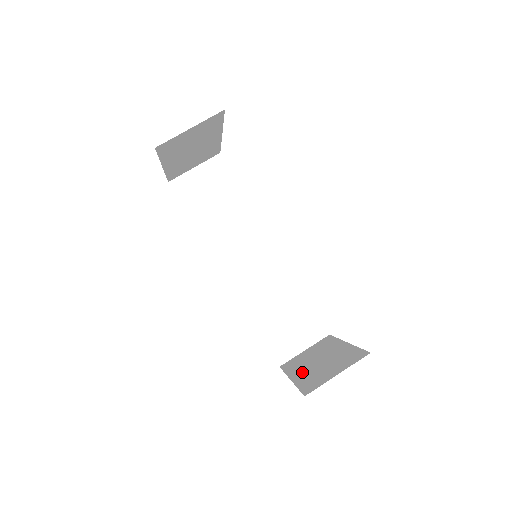
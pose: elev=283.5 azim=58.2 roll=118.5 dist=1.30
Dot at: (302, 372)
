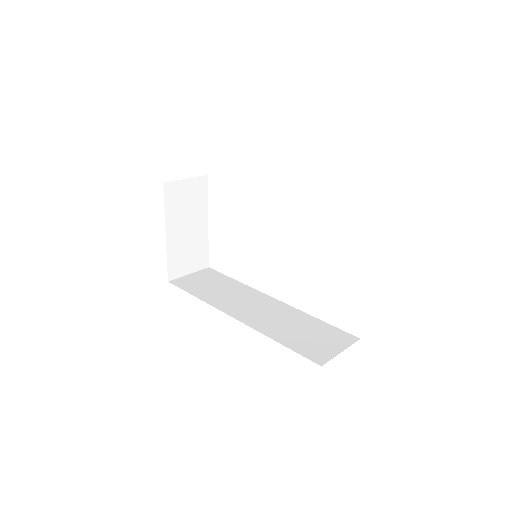
Dot at: occluded
